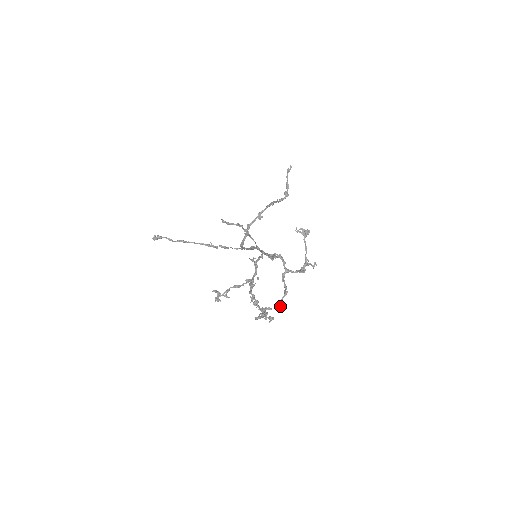
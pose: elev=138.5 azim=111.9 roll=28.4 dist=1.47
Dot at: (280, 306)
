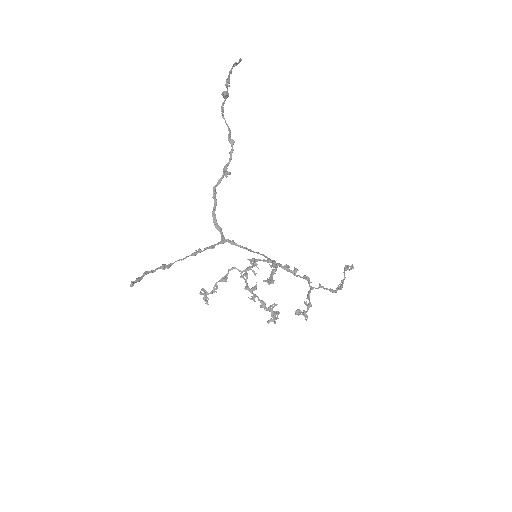
Dot at: occluded
